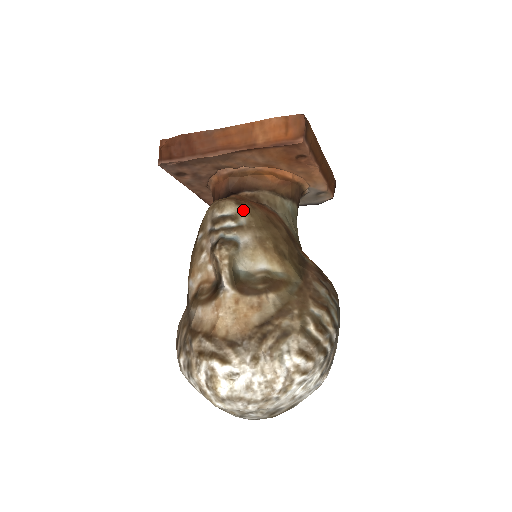
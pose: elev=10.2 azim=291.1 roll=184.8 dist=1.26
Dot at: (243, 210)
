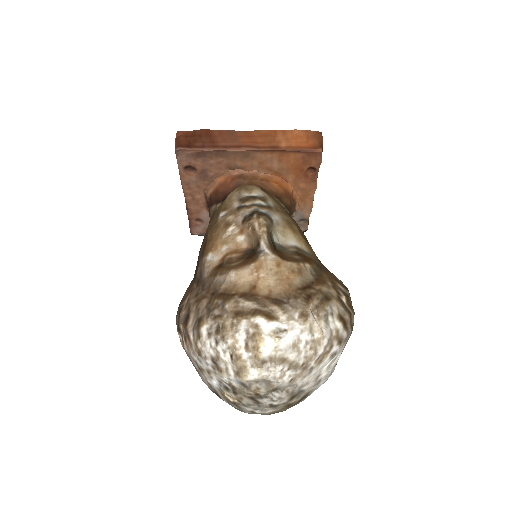
Dot at: (269, 196)
